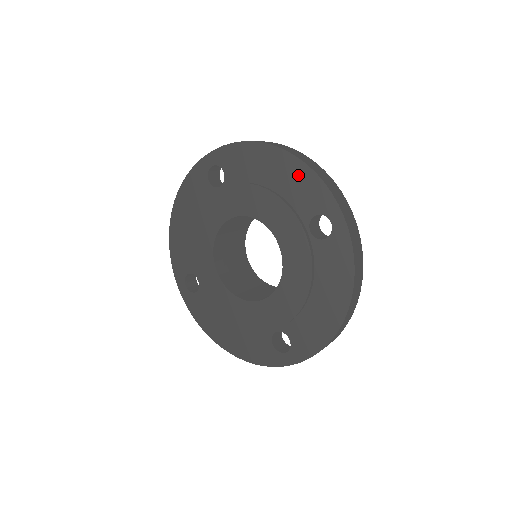
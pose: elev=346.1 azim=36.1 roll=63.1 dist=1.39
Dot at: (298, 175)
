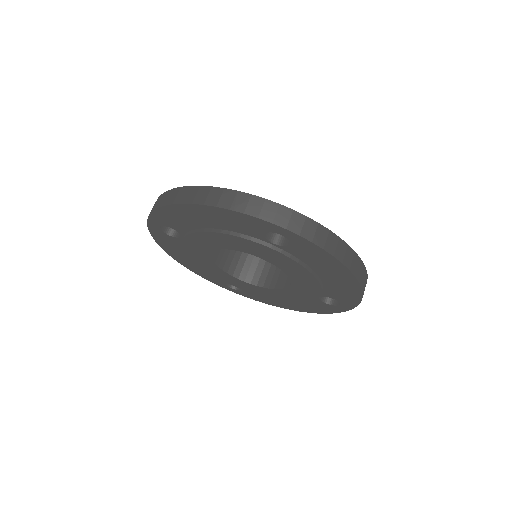
Dot at: (222, 216)
